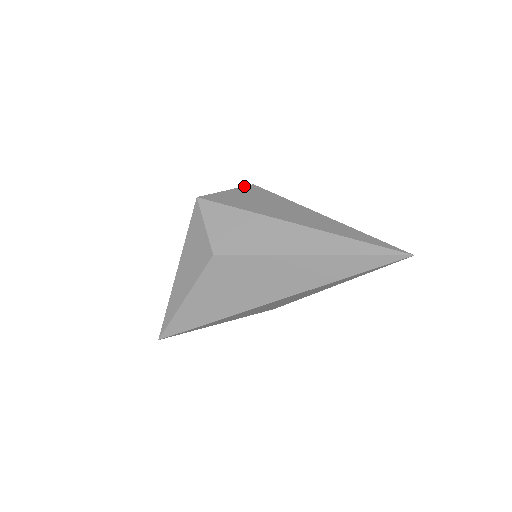
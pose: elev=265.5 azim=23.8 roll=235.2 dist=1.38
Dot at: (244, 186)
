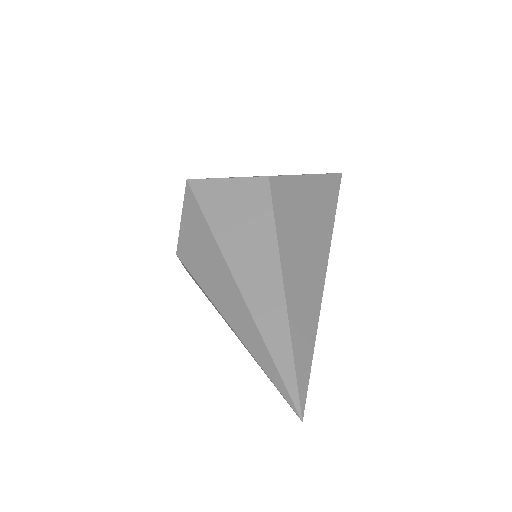
Dot at: occluded
